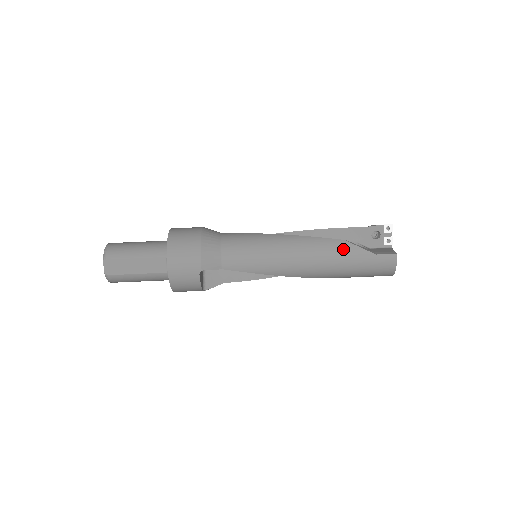
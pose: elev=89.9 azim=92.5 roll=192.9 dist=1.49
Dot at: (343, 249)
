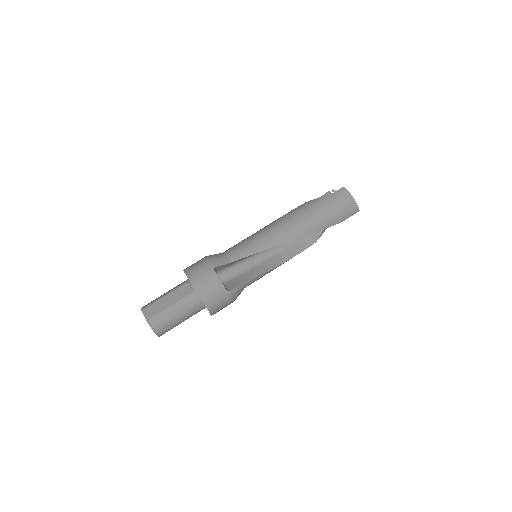
Dot at: (306, 205)
